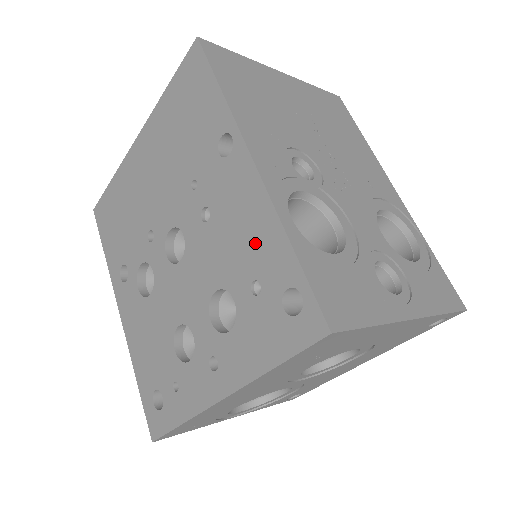
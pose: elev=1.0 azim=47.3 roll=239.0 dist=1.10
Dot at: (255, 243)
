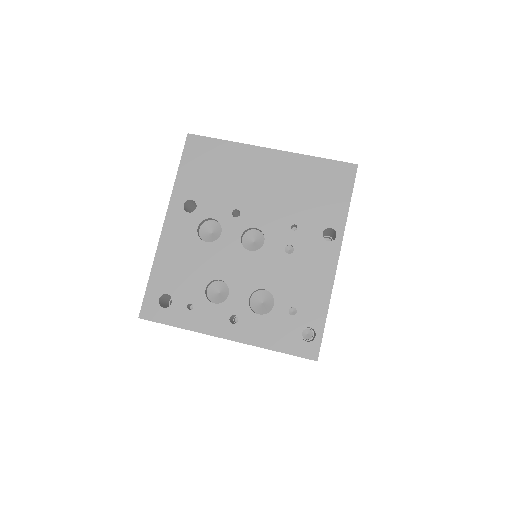
Dot at: (309, 293)
